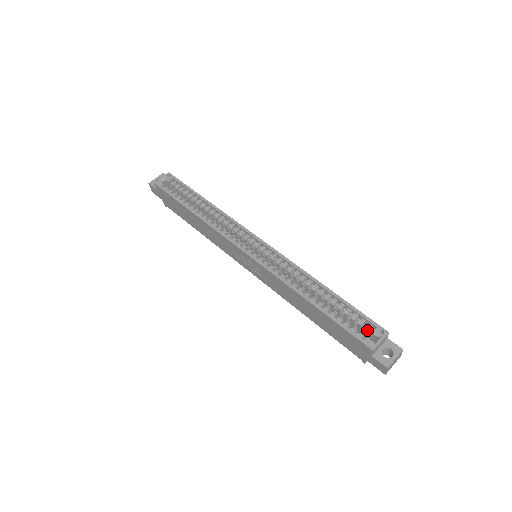
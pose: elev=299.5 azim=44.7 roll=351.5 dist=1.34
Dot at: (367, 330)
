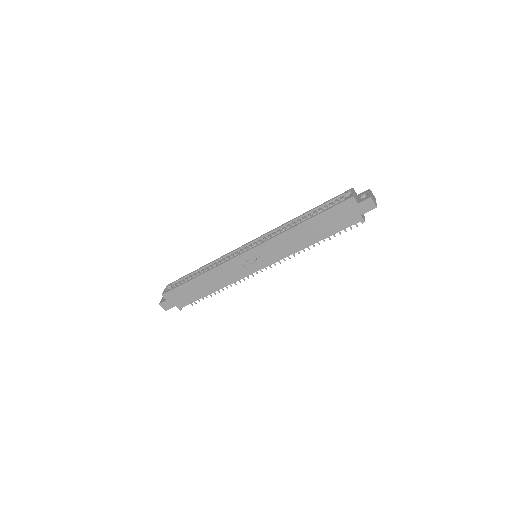
Dot at: occluded
